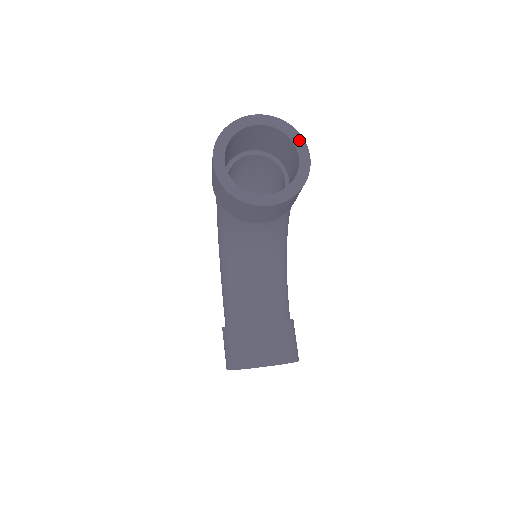
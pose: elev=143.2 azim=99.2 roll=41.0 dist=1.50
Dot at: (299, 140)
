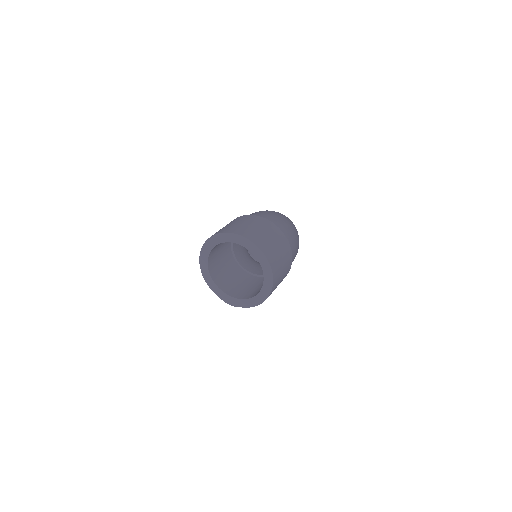
Dot at: (268, 287)
